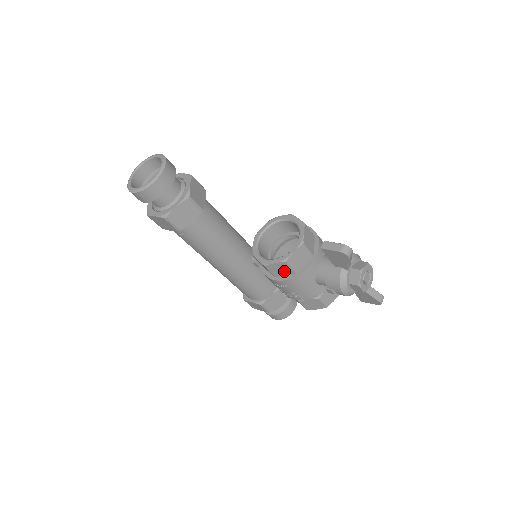
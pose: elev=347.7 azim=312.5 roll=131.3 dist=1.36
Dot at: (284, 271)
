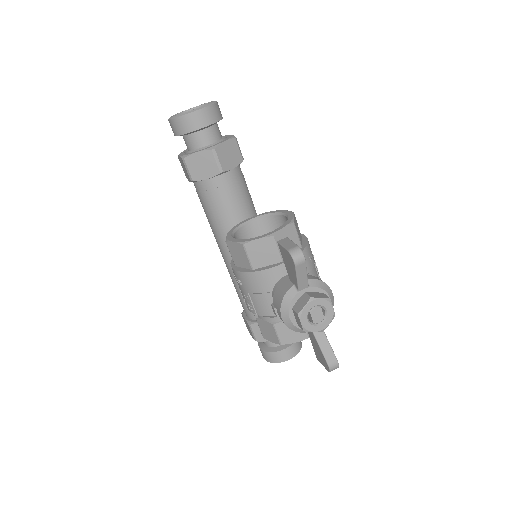
Dot at: (242, 260)
